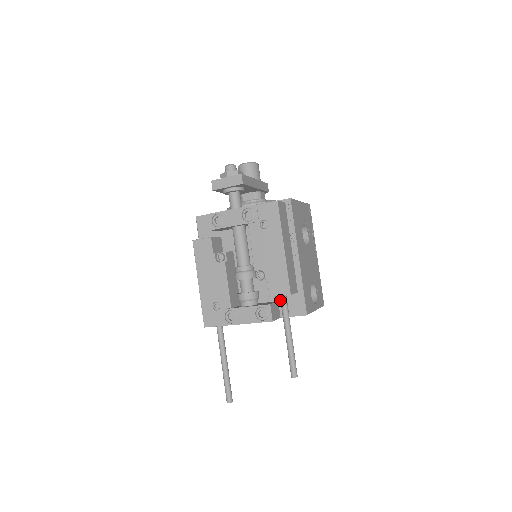
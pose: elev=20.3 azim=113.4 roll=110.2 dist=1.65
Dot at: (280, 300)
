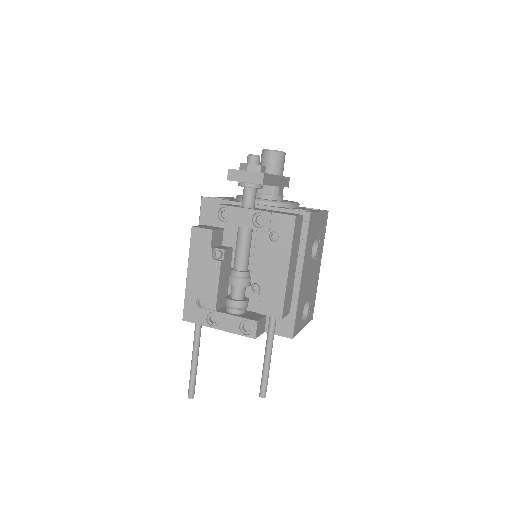
Dot at: occluded
